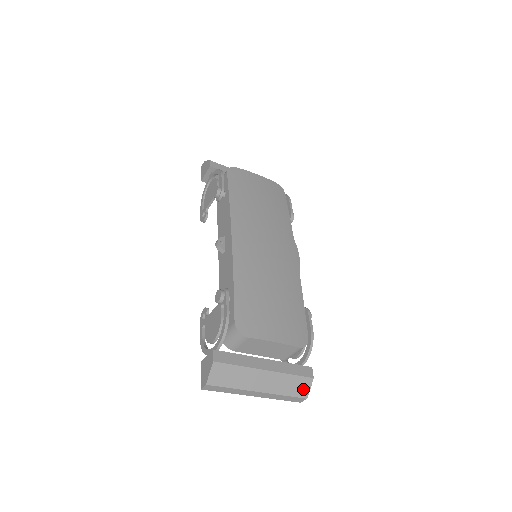
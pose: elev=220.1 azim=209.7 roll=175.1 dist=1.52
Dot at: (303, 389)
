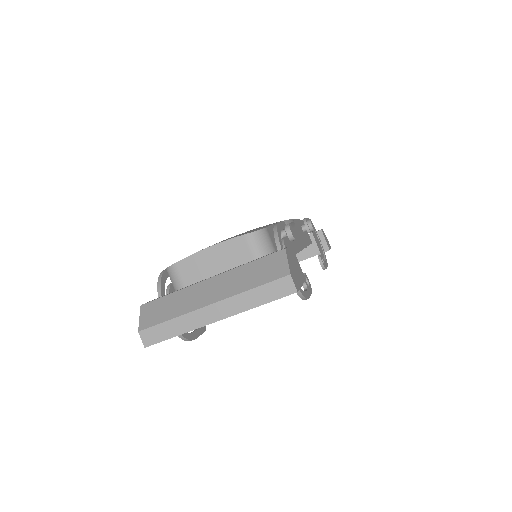
Dot at: (276, 268)
